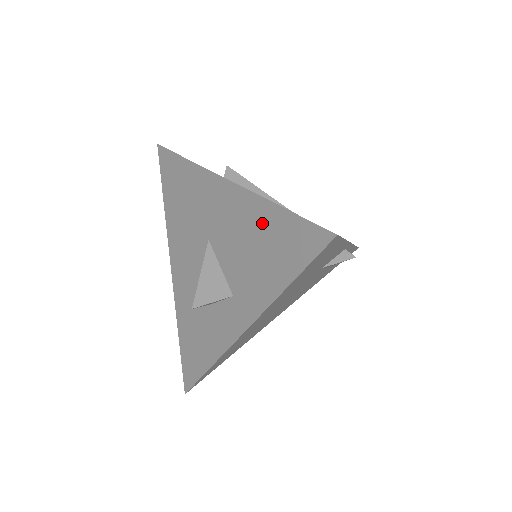
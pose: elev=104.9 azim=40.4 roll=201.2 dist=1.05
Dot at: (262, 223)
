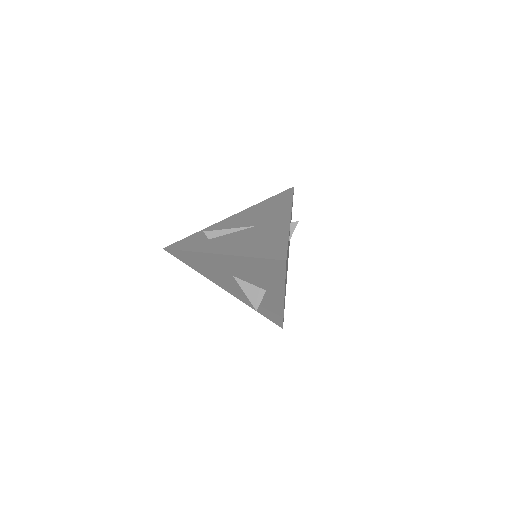
Dot at: (252, 265)
